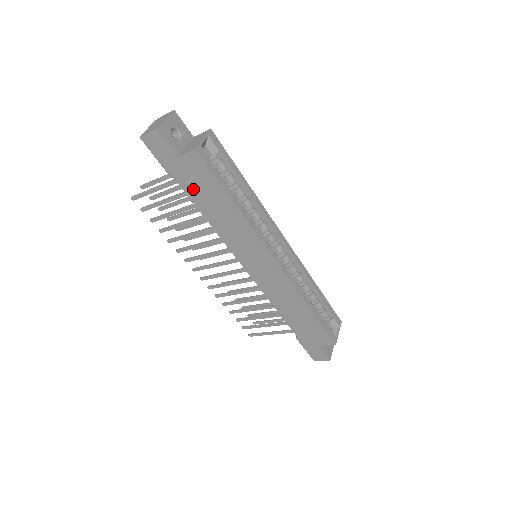
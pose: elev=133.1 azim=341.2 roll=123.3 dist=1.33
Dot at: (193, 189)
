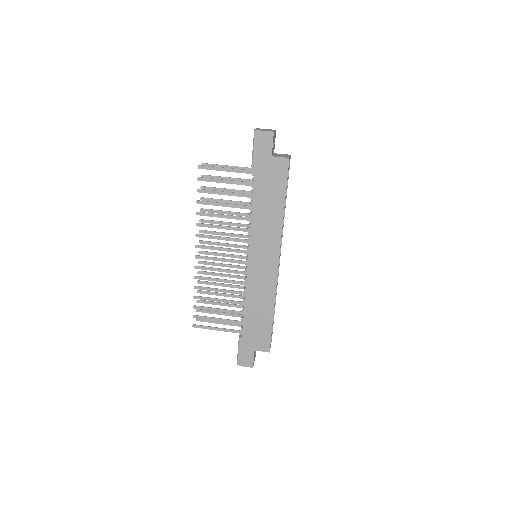
Dot at: (262, 183)
